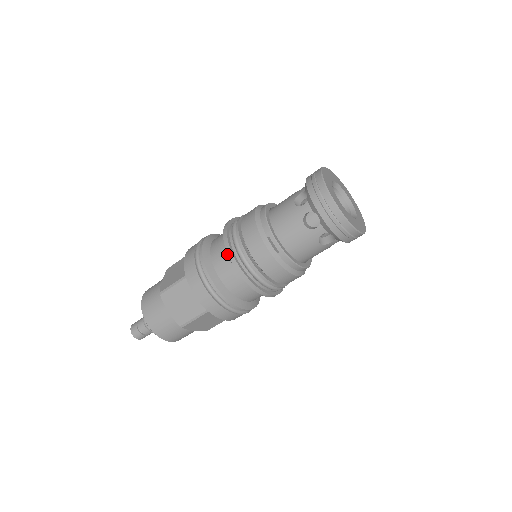
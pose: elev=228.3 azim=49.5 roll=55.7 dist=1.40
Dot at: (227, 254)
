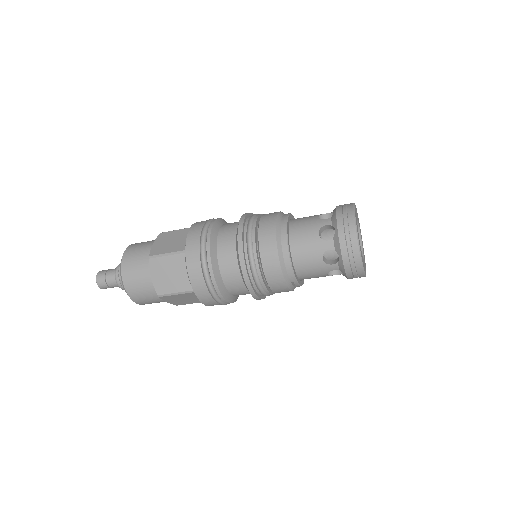
Dot at: (244, 285)
